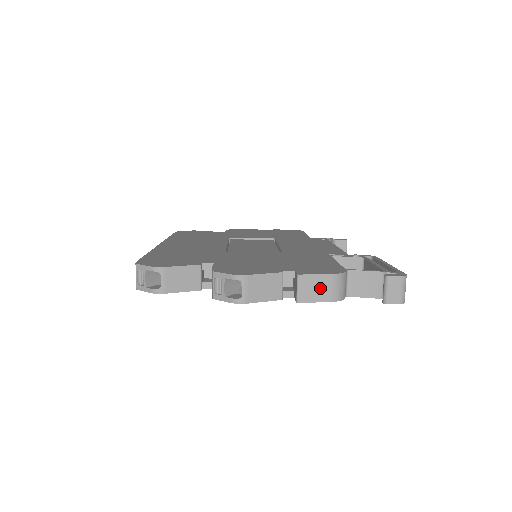
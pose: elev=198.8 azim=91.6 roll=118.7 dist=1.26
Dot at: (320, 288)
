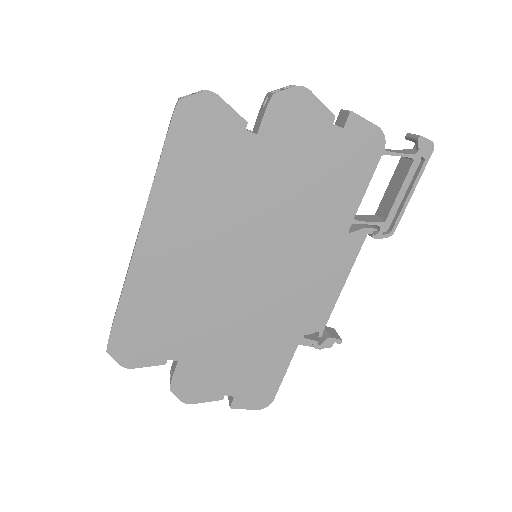
Dot at: occluded
